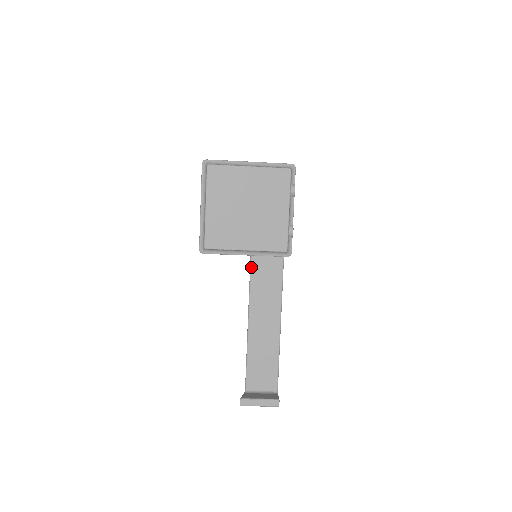
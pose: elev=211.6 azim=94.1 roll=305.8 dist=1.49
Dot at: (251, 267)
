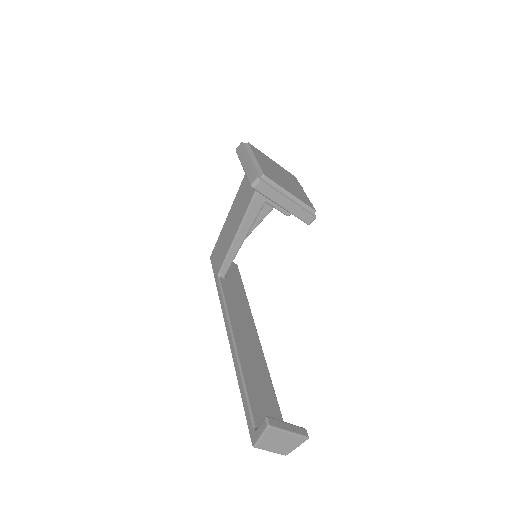
Dot at: (225, 300)
